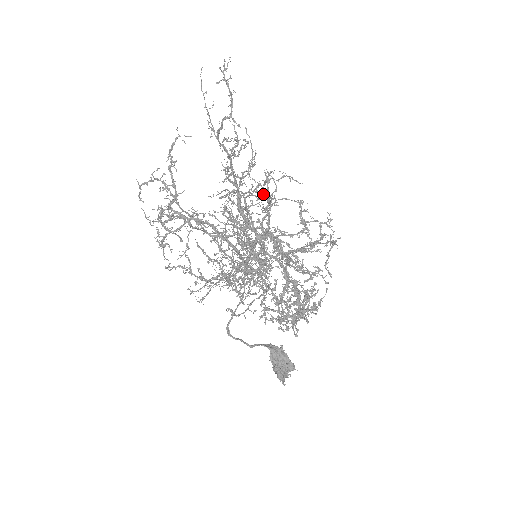
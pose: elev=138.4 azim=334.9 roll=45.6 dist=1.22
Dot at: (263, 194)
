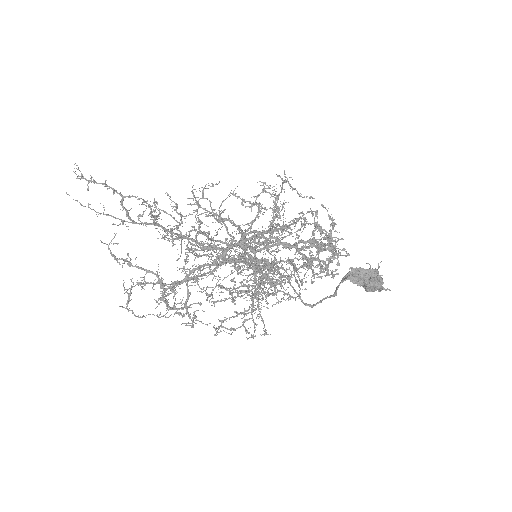
Dot at: (206, 216)
